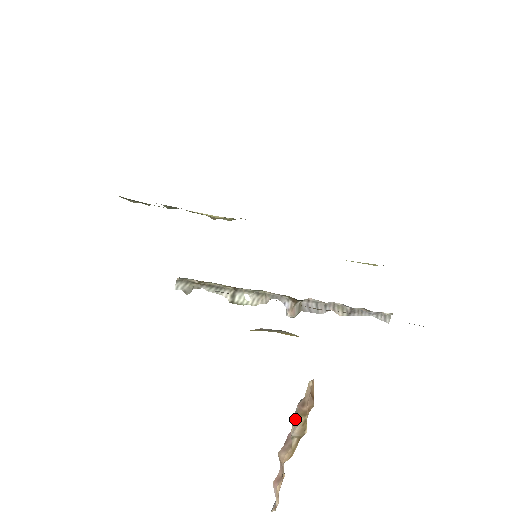
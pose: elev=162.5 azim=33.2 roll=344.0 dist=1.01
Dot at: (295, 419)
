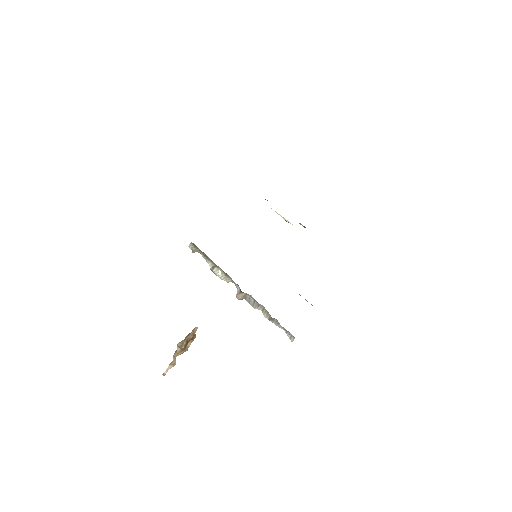
Dot at: (184, 339)
